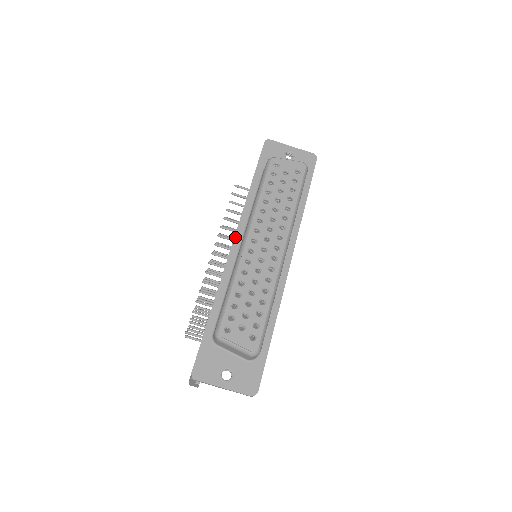
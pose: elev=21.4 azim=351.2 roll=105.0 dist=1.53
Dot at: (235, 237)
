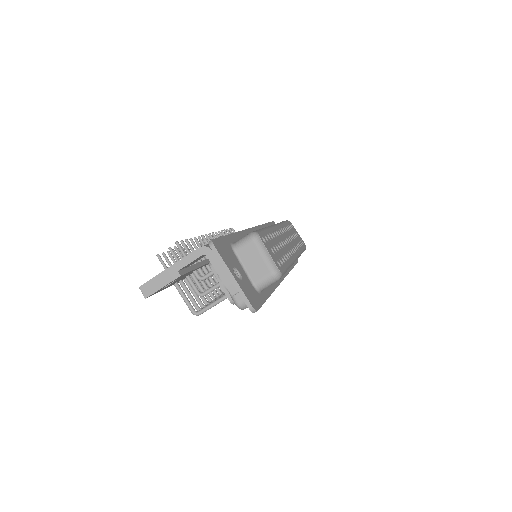
Dot at: (253, 228)
